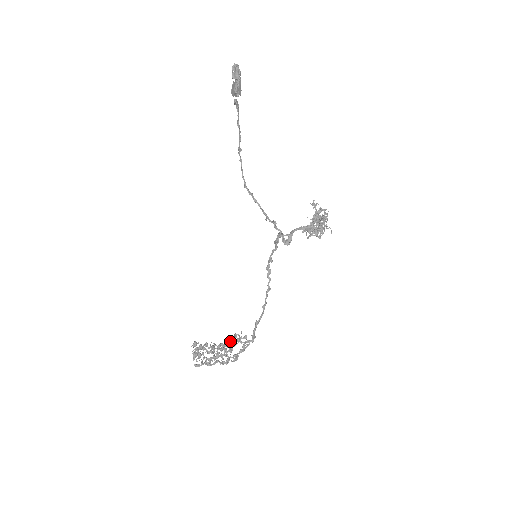
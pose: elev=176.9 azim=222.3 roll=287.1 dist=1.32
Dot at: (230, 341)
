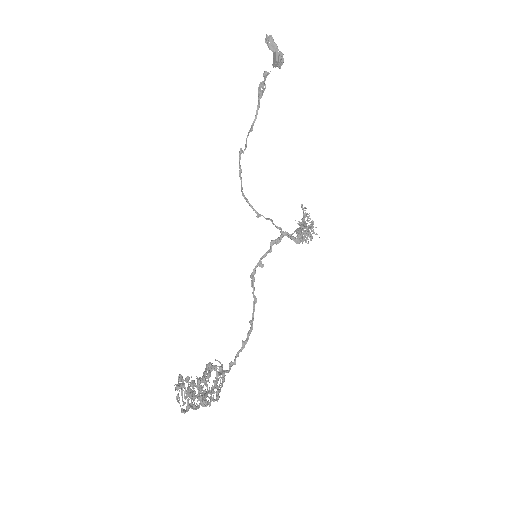
Dot at: (204, 374)
